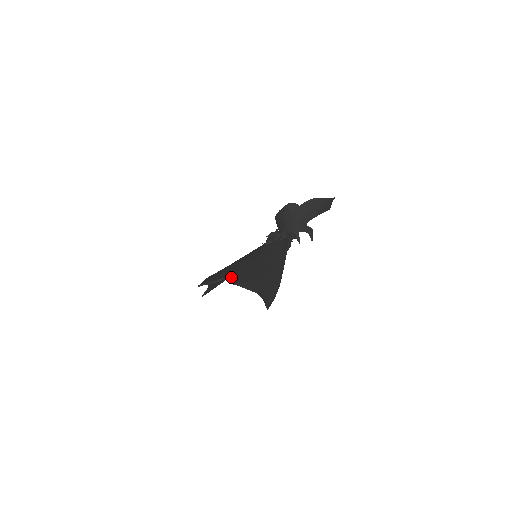
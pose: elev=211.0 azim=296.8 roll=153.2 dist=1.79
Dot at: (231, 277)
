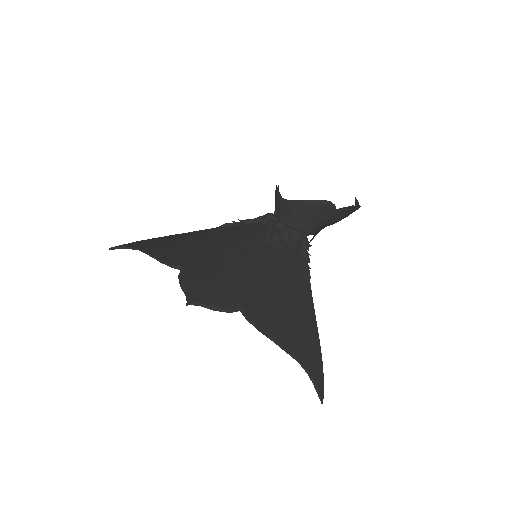
Dot at: (253, 314)
